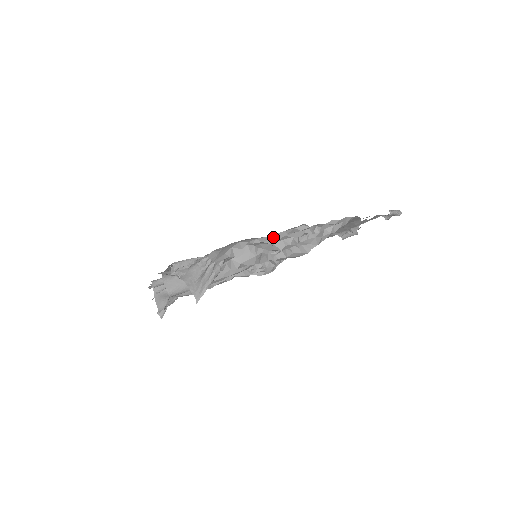
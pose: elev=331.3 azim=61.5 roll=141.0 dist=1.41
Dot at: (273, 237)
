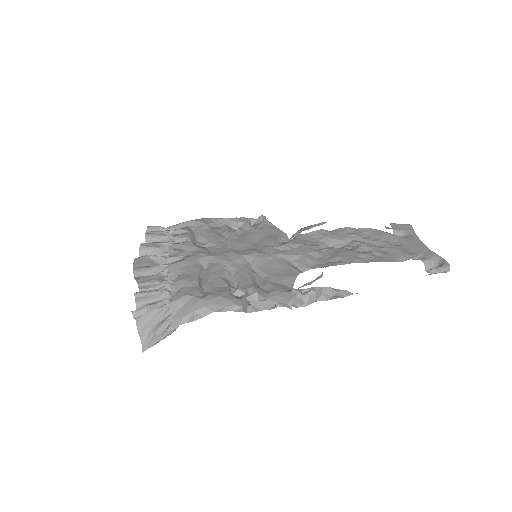
Dot at: (253, 296)
